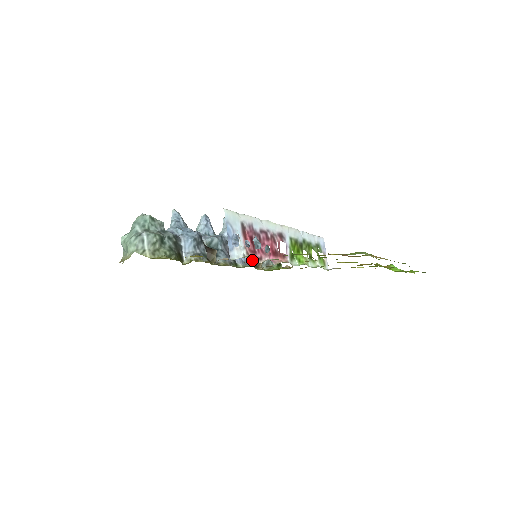
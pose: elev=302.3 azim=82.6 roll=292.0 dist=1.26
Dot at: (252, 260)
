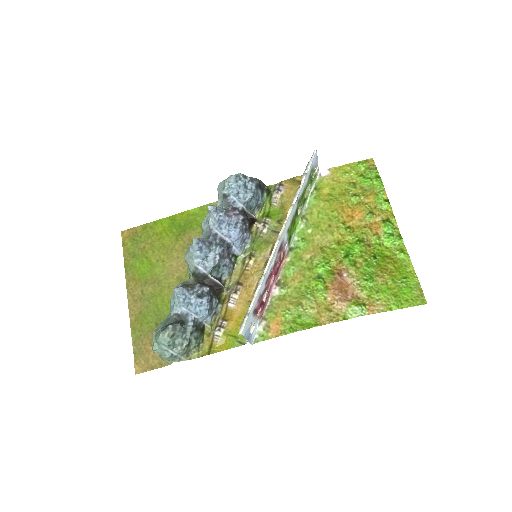
Dot at: (247, 233)
